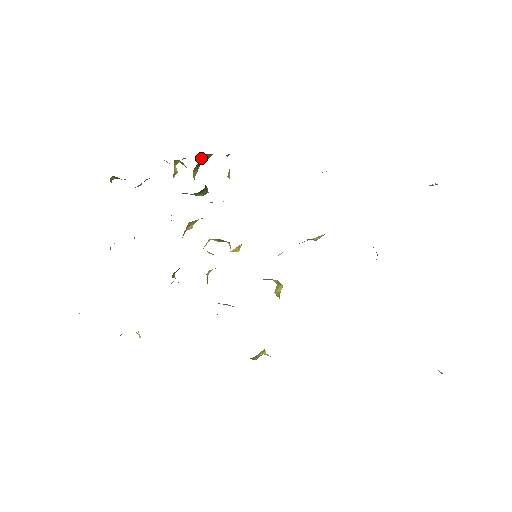
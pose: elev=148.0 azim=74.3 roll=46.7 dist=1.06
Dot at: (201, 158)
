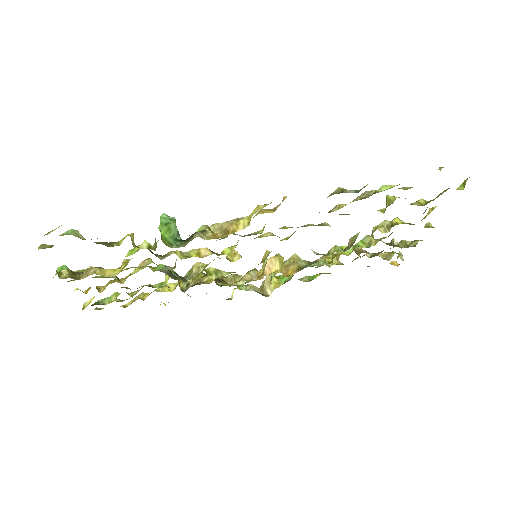
Dot at: occluded
